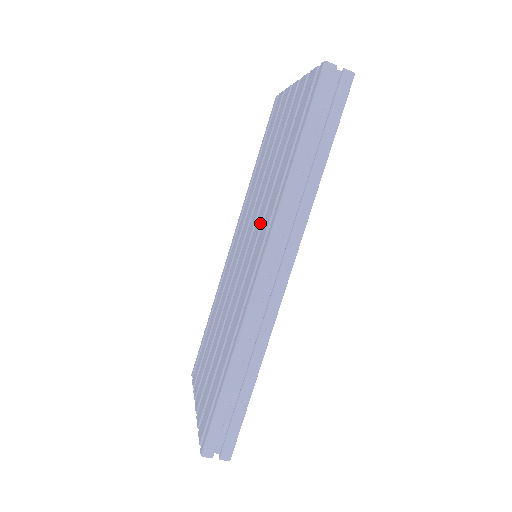
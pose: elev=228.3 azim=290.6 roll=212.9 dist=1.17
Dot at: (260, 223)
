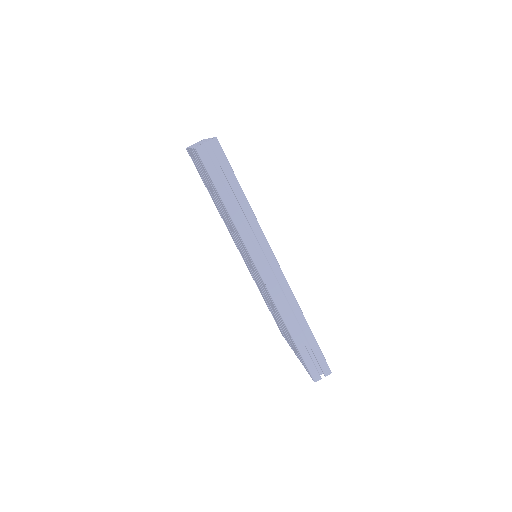
Dot at: (241, 245)
